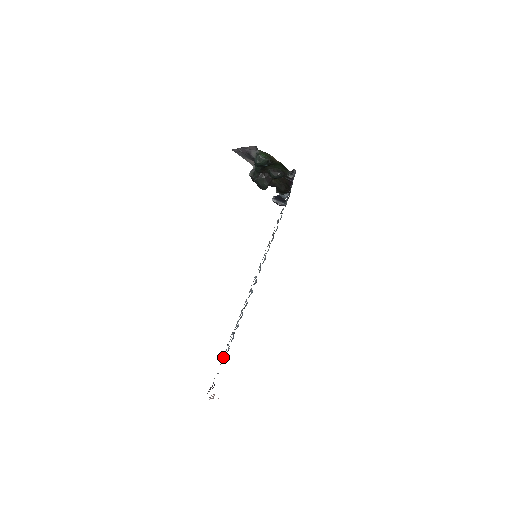
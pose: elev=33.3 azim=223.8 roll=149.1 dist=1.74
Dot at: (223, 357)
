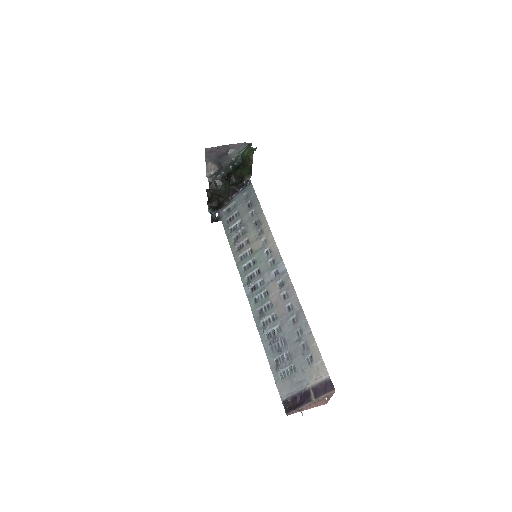
Dot at: (292, 361)
